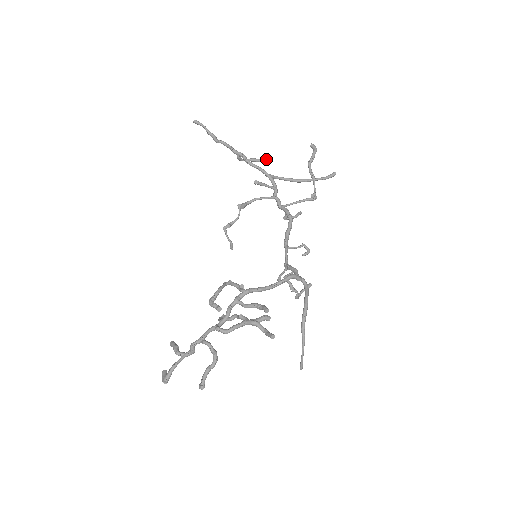
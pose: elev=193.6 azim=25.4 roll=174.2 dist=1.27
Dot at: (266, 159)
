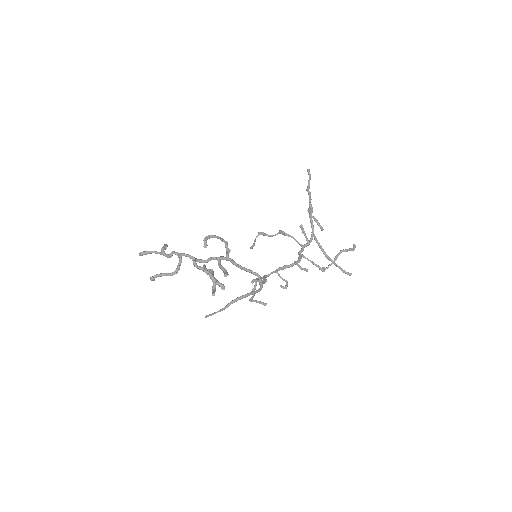
Dot at: occluded
